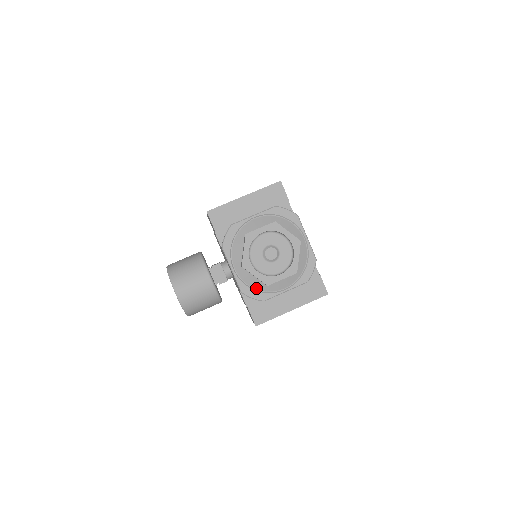
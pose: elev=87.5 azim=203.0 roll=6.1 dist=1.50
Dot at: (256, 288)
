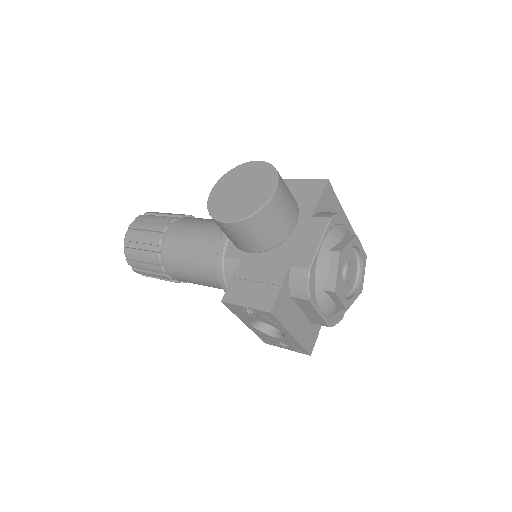
Dot at: (316, 282)
